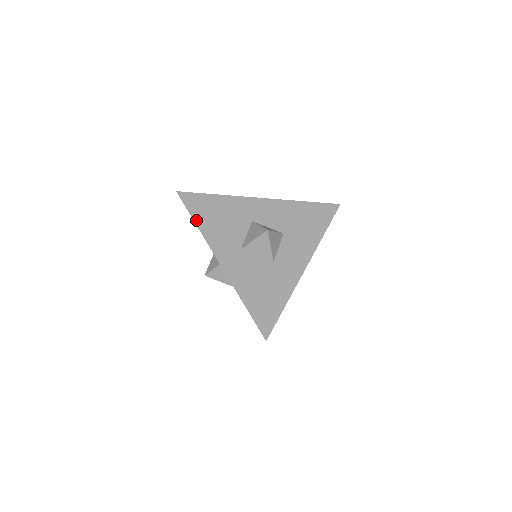
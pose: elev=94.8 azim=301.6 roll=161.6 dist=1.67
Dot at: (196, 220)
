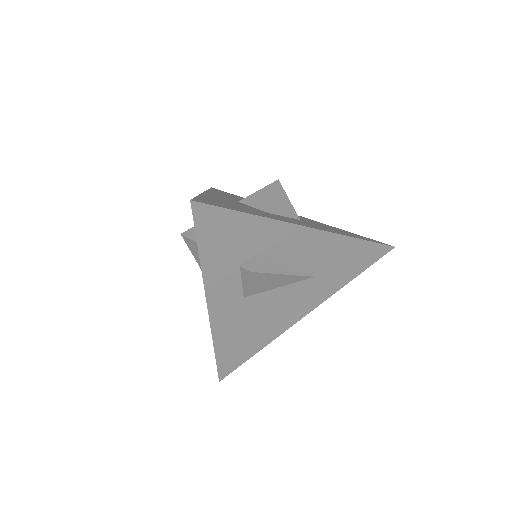
Dot at: occluded
